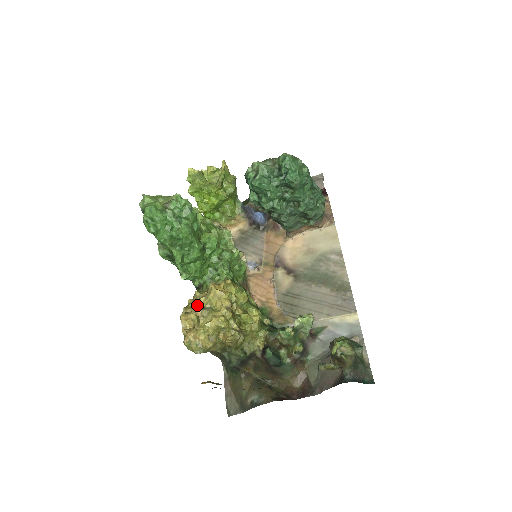
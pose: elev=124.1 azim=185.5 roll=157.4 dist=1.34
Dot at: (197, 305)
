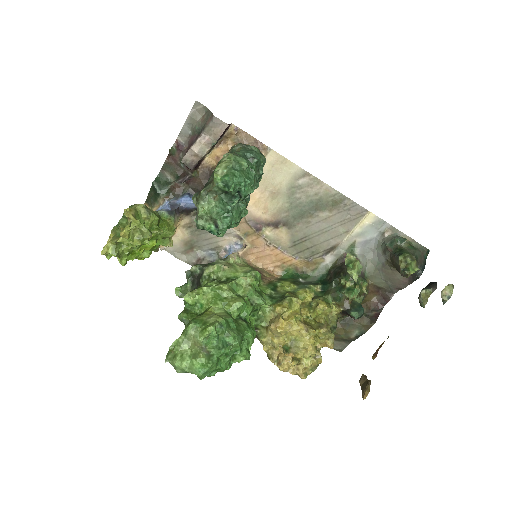
Dot at: (276, 347)
